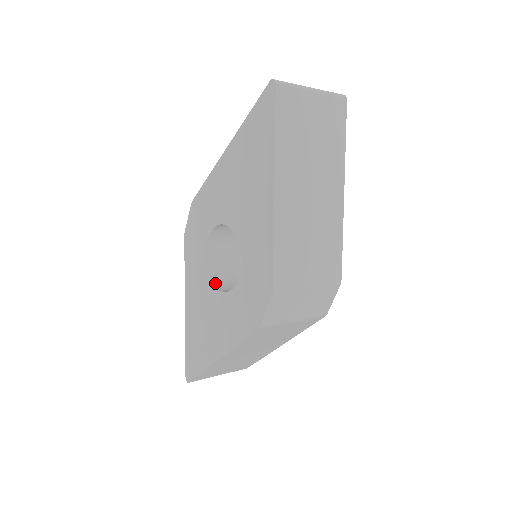
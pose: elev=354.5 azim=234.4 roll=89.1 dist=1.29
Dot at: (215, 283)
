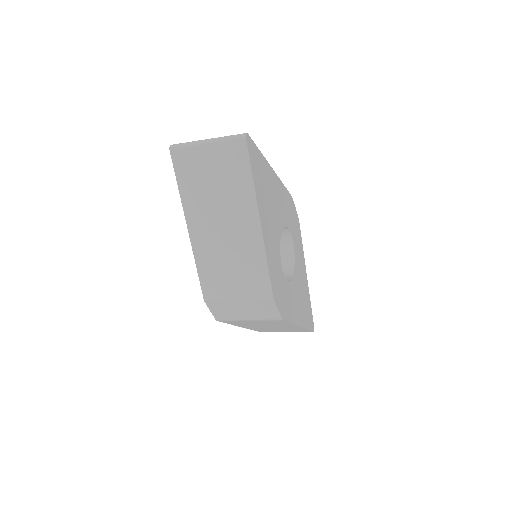
Dot at: occluded
